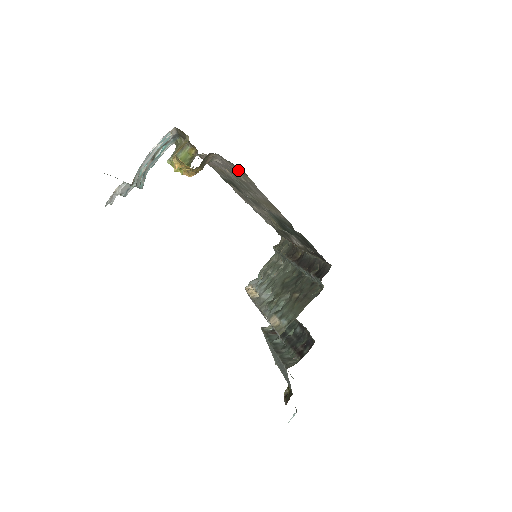
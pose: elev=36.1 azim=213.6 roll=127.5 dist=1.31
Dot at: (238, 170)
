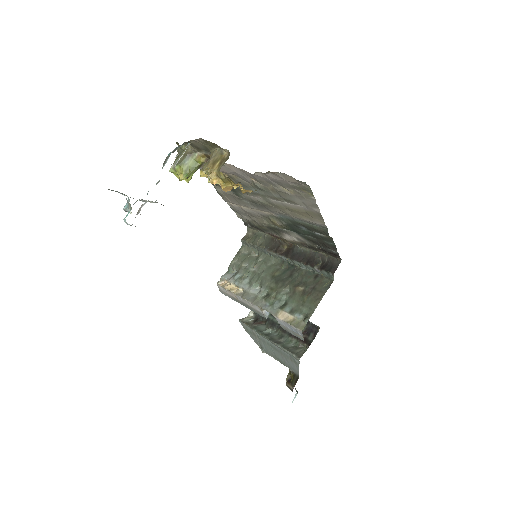
Dot at: (301, 187)
